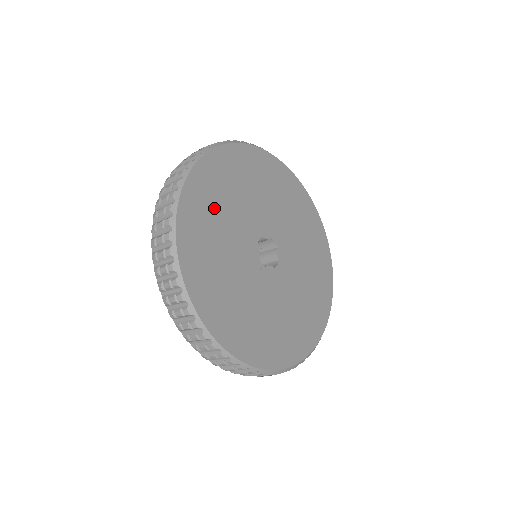
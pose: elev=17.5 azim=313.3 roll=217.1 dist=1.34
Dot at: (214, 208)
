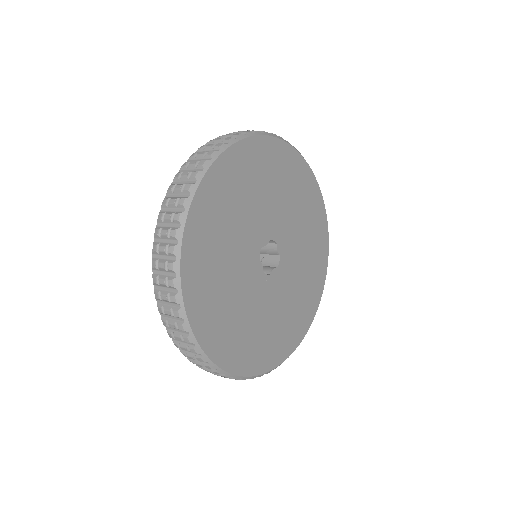
Dot at: (214, 263)
